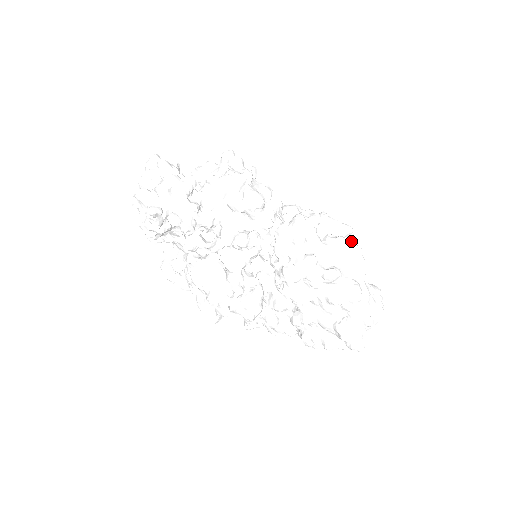
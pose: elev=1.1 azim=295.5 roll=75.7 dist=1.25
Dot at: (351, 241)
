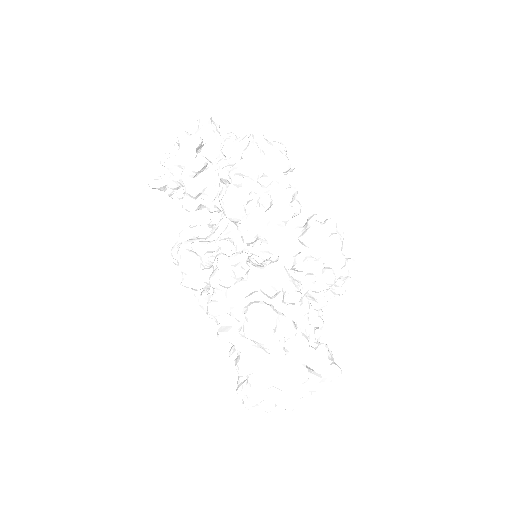
Dot at: (268, 315)
